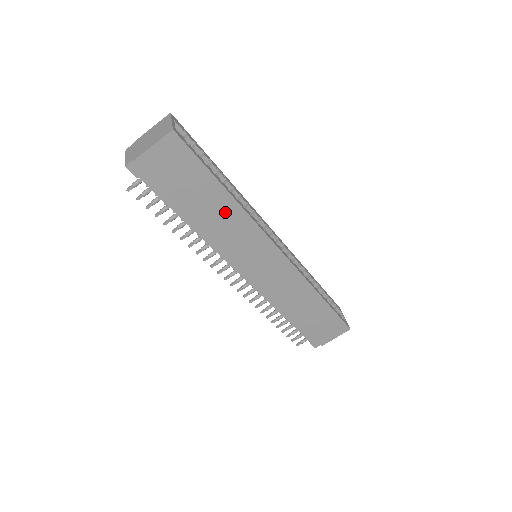
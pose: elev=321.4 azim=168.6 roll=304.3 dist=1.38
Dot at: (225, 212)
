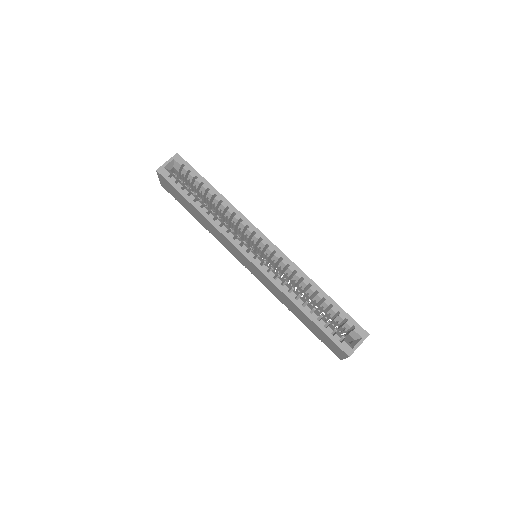
Dot at: (205, 221)
